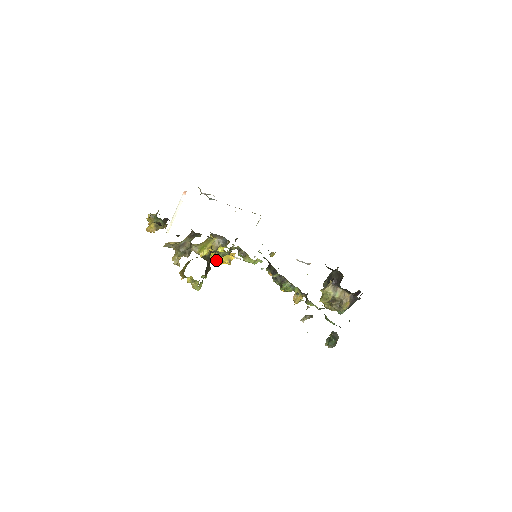
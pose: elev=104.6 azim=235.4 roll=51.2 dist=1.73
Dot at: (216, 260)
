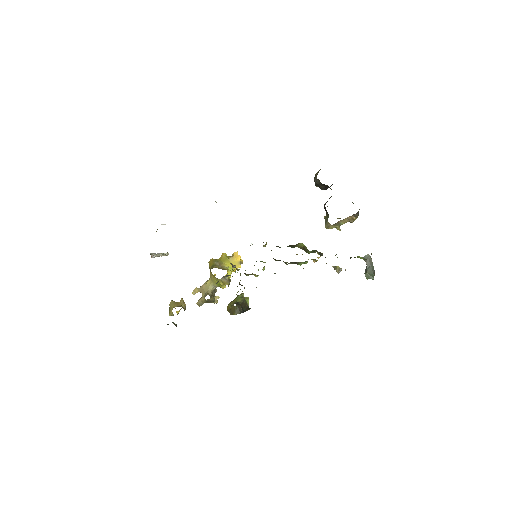
Dot at: occluded
